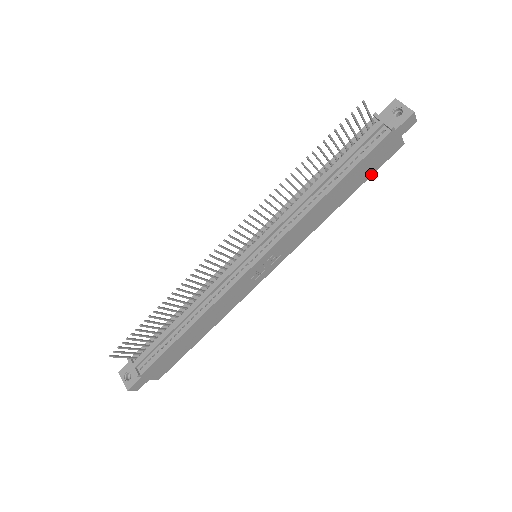
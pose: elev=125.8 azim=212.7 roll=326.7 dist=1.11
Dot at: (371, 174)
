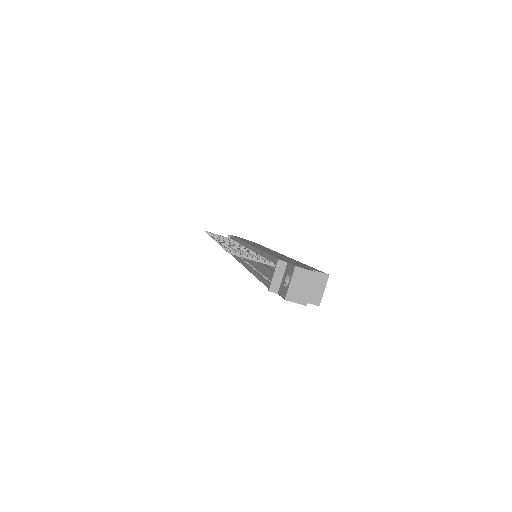
Dot at: occluded
